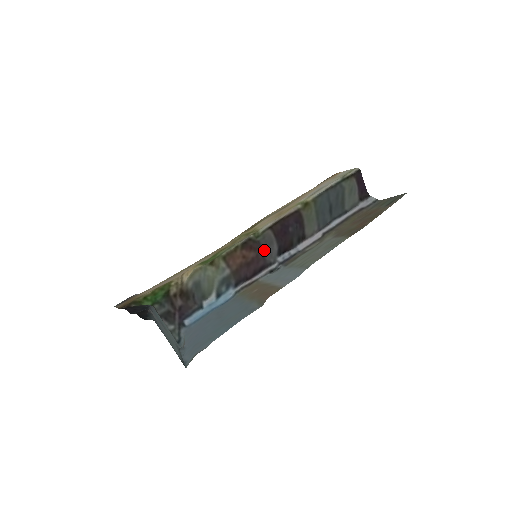
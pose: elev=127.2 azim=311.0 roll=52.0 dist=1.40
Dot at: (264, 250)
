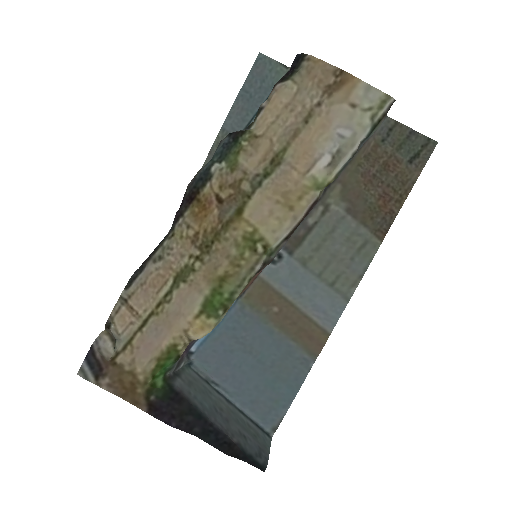
Dot at: occluded
